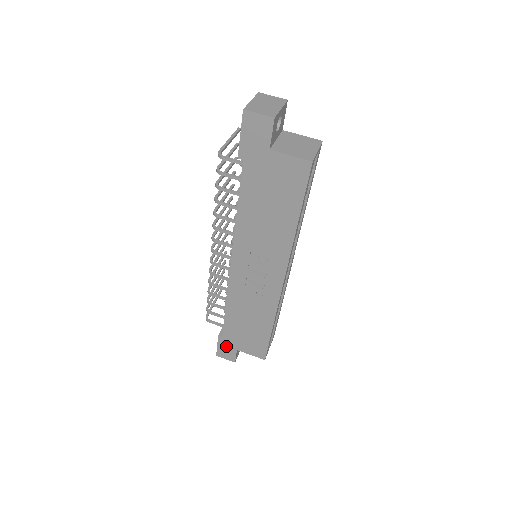
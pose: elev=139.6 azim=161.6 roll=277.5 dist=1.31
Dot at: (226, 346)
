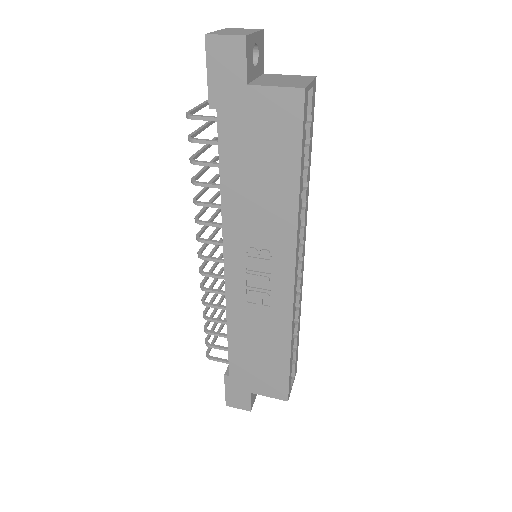
Dot at: (236, 389)
